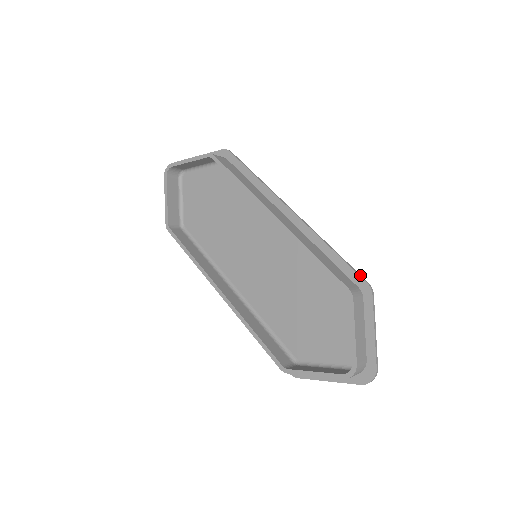
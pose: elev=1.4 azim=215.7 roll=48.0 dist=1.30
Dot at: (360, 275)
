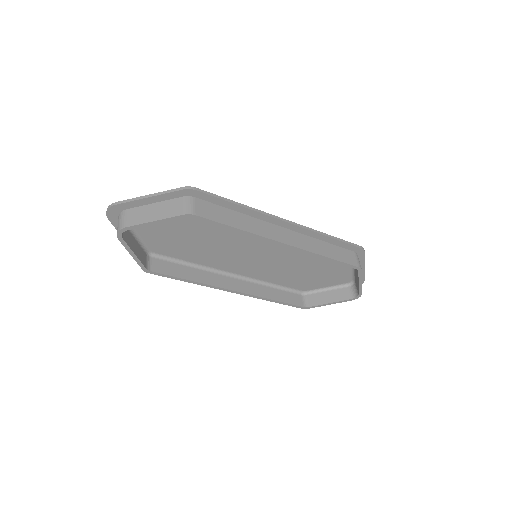
Dot at: (355, 245)
